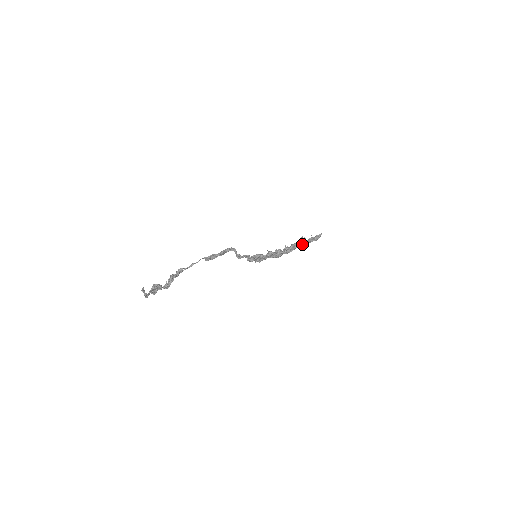
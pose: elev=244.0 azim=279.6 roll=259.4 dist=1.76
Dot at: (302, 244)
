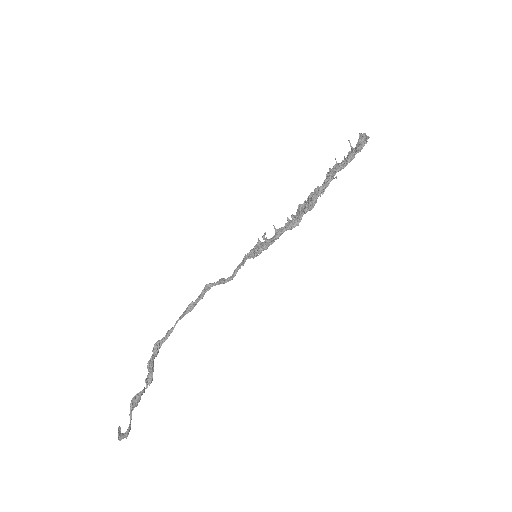
Dot at: (333, 177)
